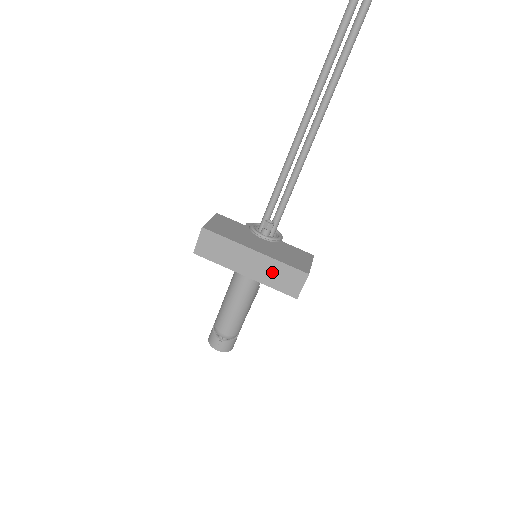
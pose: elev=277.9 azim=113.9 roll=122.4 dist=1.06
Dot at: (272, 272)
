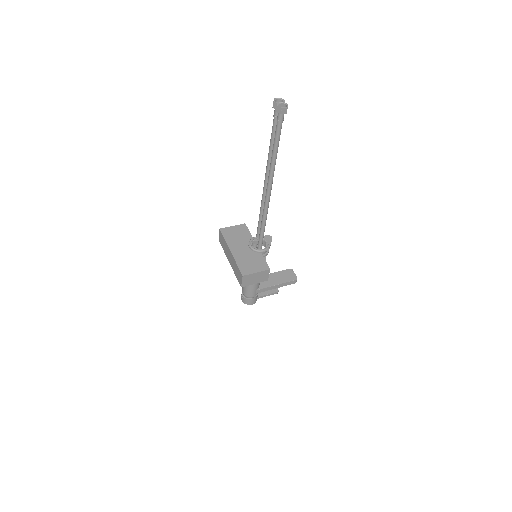
Dot at: (235, 267)
